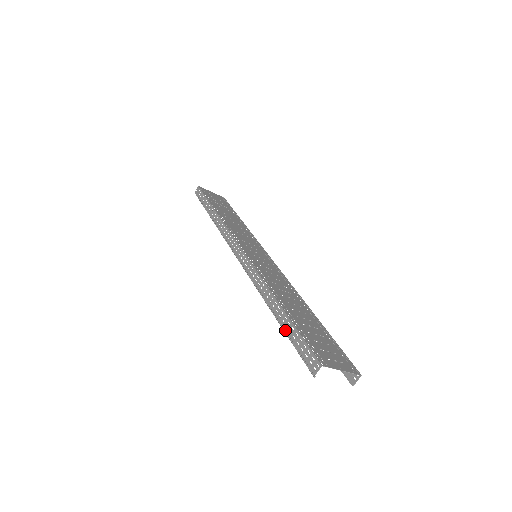
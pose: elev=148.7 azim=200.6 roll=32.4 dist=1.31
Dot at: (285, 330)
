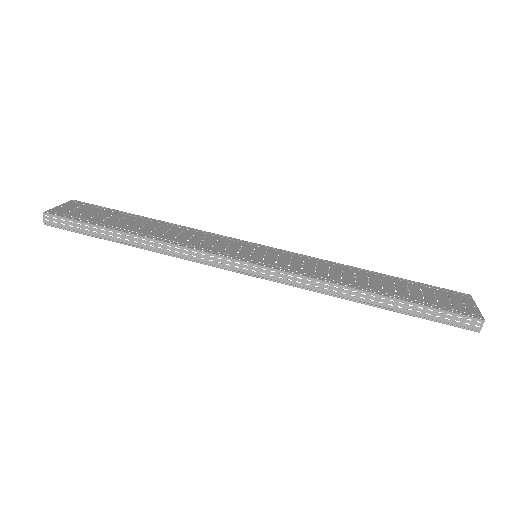
Dot at: (410, 314)
